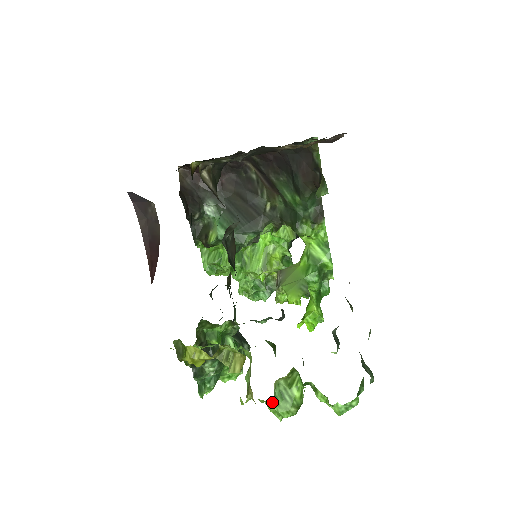
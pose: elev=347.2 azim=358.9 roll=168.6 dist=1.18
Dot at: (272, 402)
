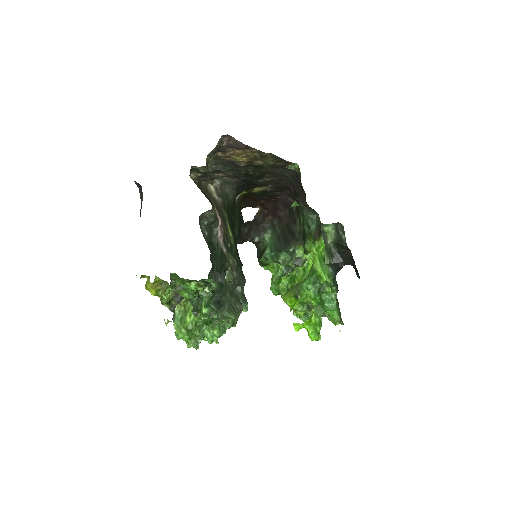
Dot at: occluded
